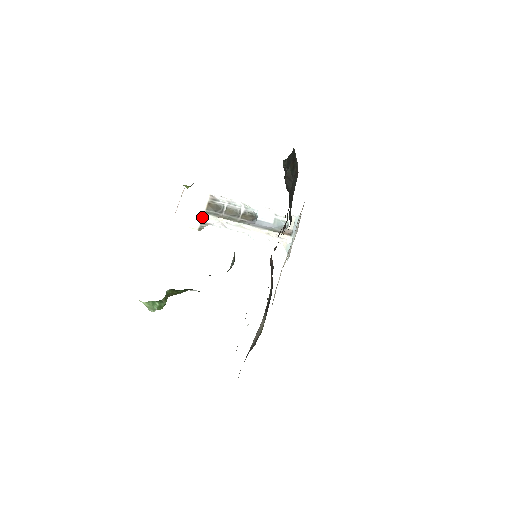
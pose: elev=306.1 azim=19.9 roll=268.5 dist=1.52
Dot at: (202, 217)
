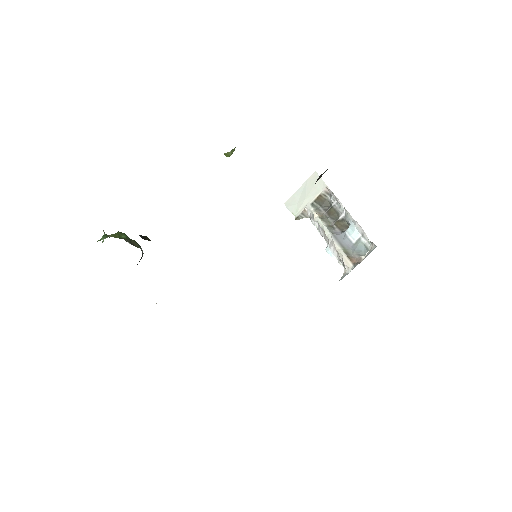
Dot at: (306, 207)
